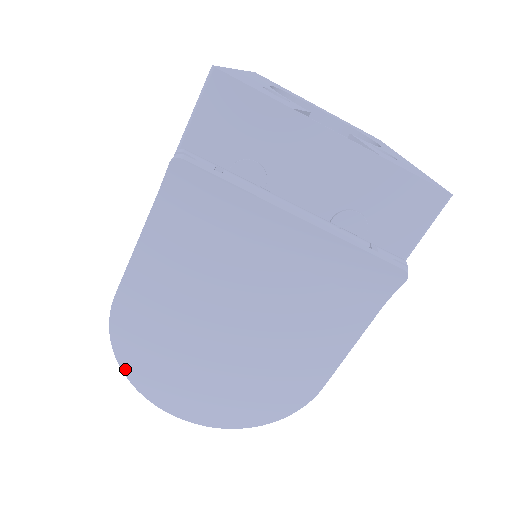
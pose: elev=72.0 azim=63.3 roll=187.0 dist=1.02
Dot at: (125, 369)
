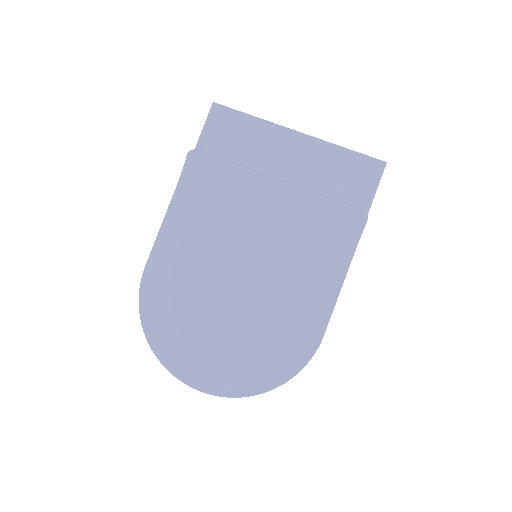
Dot at: (150, 340)
